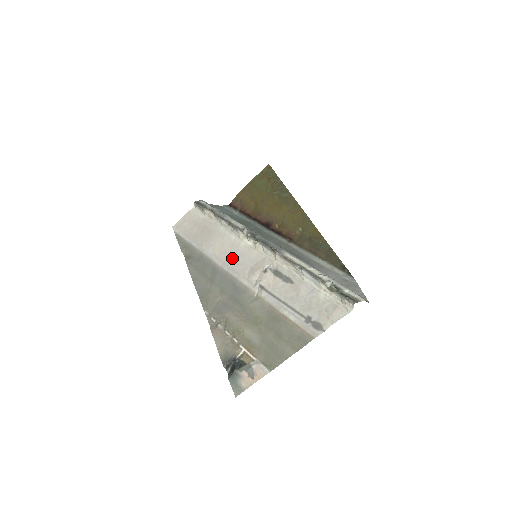
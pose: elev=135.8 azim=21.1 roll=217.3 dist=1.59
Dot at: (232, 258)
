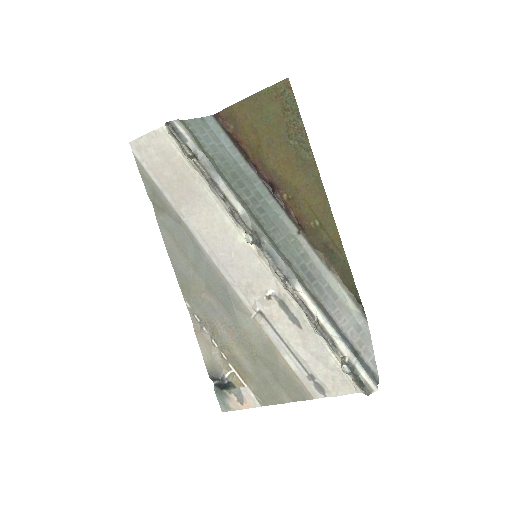
Dot at: (224, 252)
